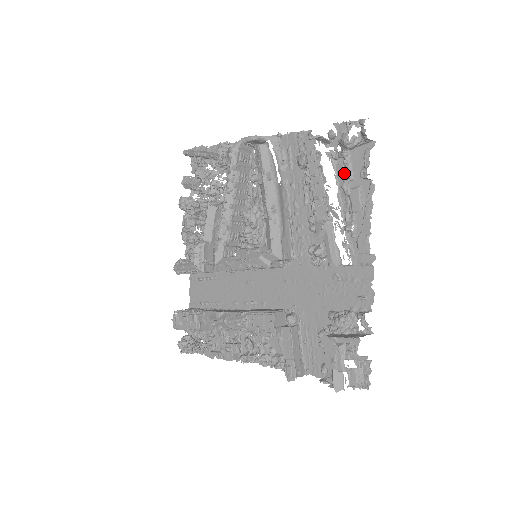
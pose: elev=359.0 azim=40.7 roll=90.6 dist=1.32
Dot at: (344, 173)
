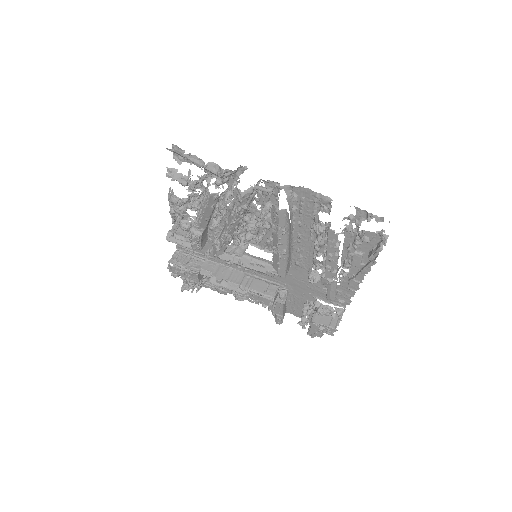
Dot at: (353, 244)
